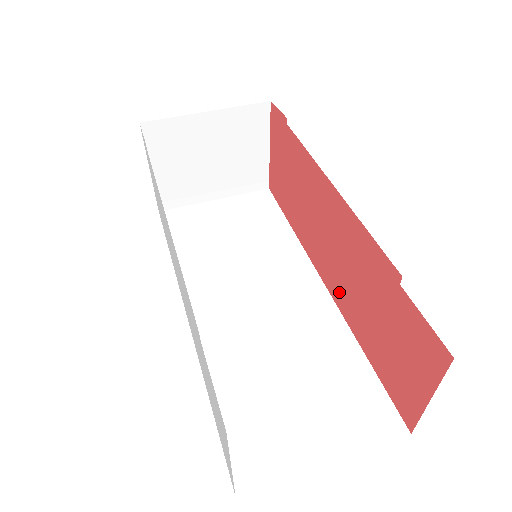
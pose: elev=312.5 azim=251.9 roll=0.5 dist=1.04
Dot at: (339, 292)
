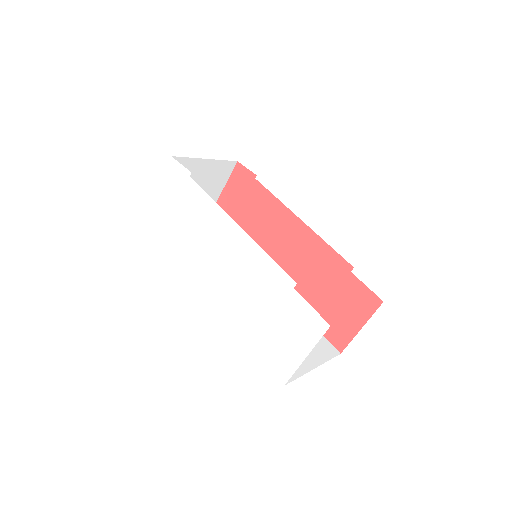
Dot at: occluded
